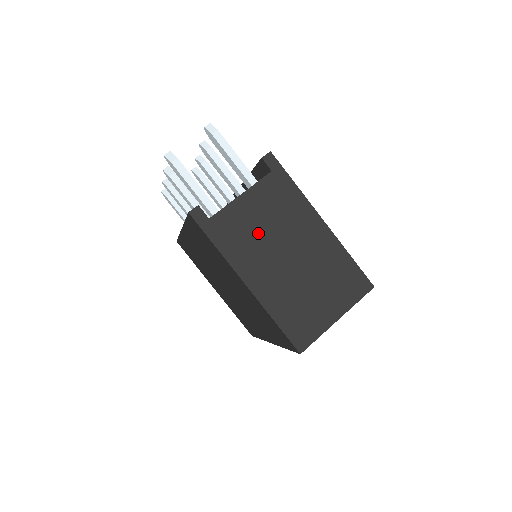
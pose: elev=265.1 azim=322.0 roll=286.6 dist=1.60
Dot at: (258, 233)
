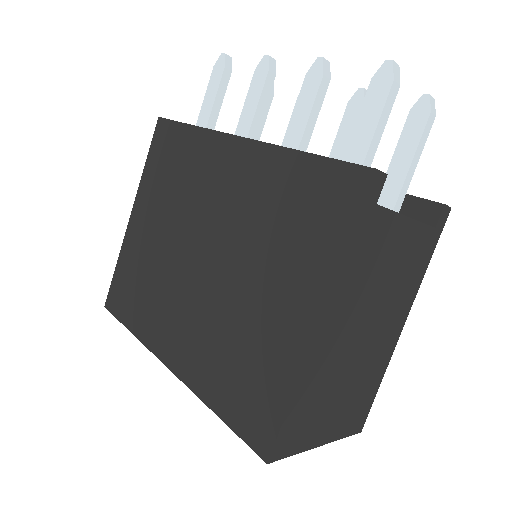
Dot at: (377, 278)
